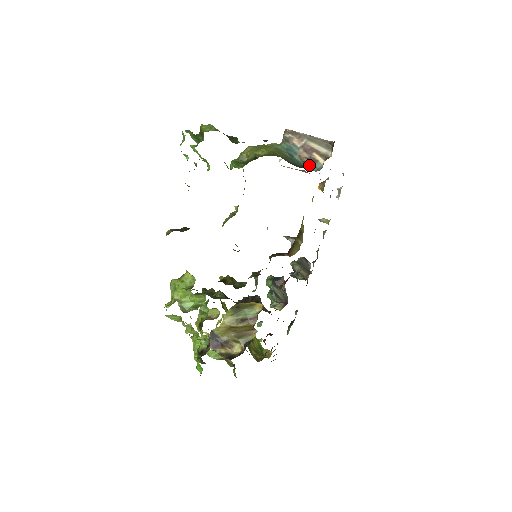
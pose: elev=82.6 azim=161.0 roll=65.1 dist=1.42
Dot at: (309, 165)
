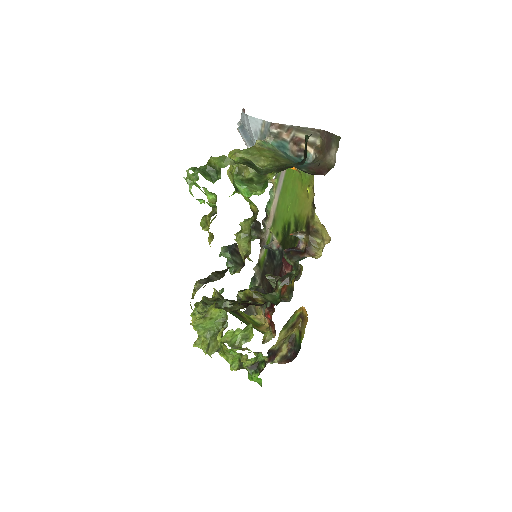
Dot at: (317, 167)
